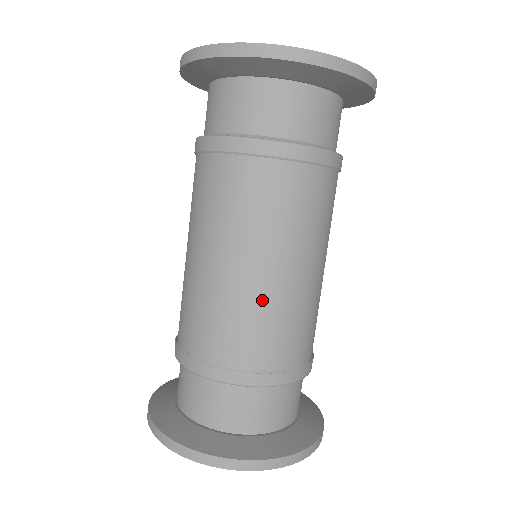
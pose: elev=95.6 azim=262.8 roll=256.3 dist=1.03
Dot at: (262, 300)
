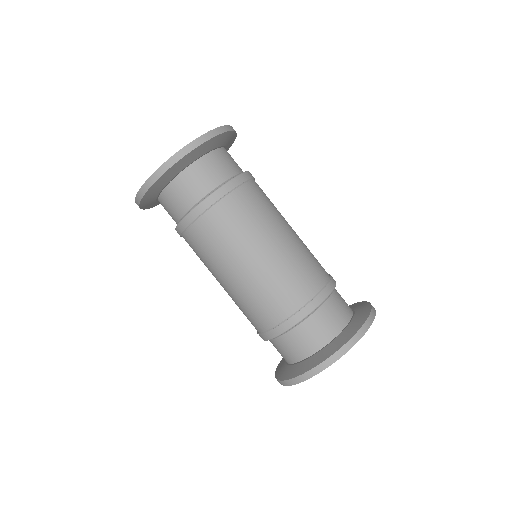
Dot at: (251, 287)
